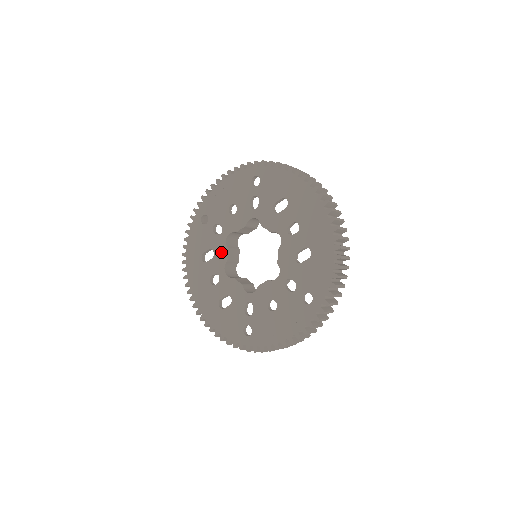
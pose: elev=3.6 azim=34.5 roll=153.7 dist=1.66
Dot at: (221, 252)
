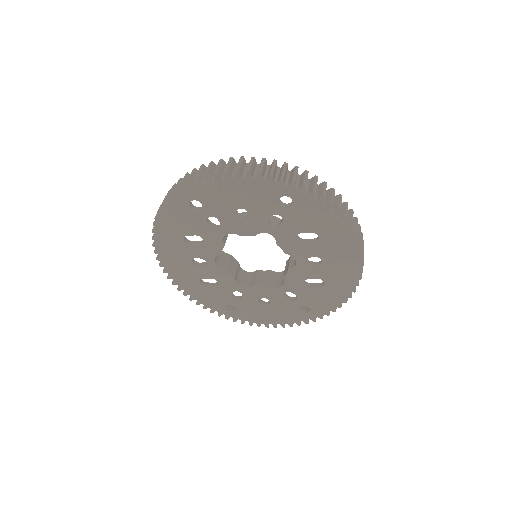
Dot at: (214, 244)
